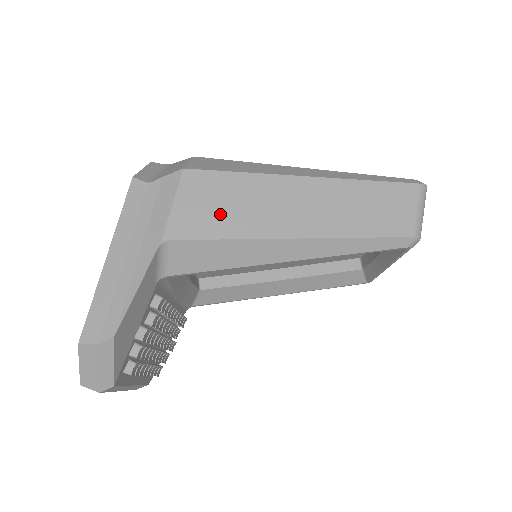
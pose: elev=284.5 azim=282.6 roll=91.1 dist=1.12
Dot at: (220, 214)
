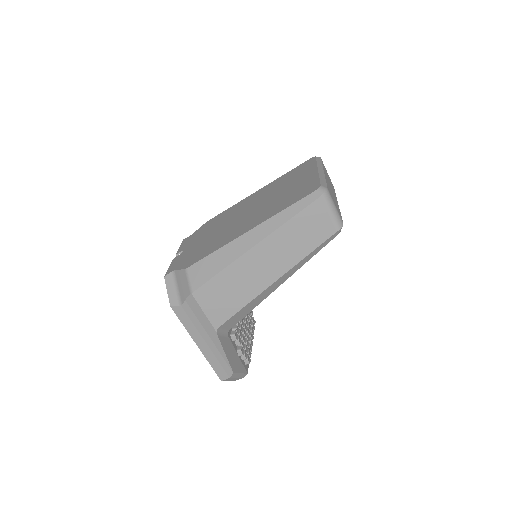
Dot at: (229, 300)
